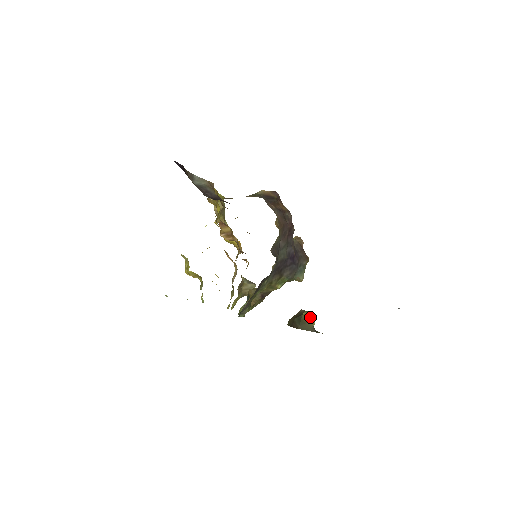
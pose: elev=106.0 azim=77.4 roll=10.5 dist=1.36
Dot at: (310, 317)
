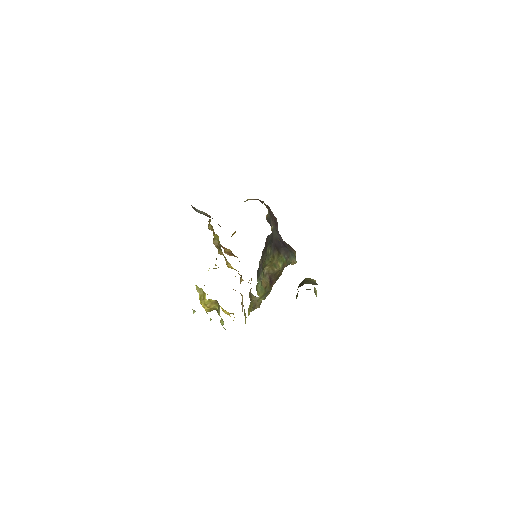
Dot at: (311, 279)
